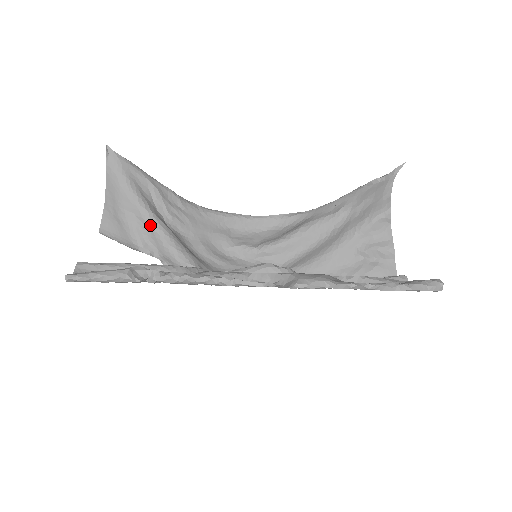
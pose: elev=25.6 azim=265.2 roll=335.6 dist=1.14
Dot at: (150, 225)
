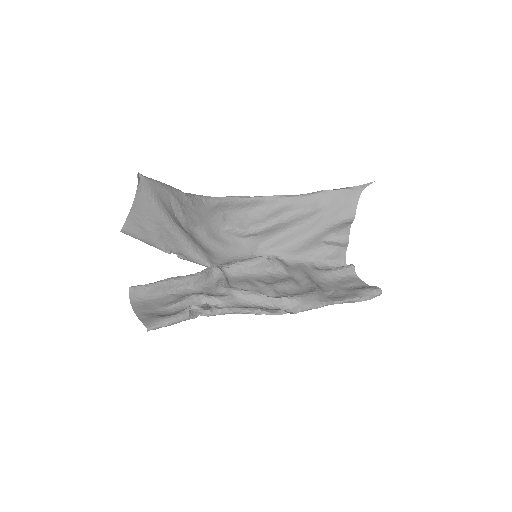
Dot at: (173, 234)
